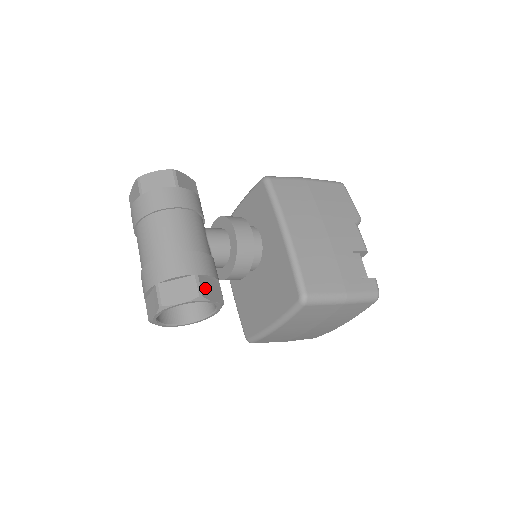
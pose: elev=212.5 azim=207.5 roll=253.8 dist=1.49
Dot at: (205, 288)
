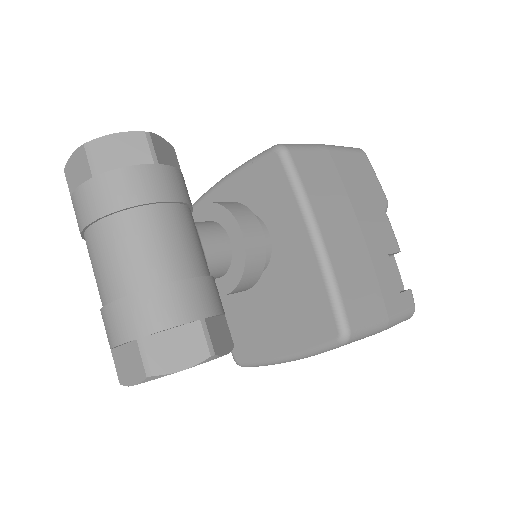
Dot at: (215, 337)
